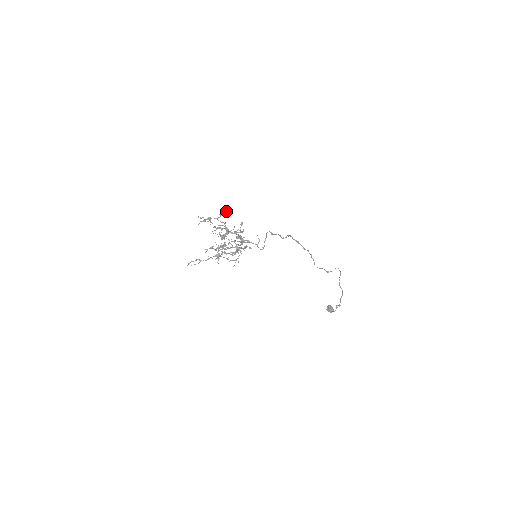
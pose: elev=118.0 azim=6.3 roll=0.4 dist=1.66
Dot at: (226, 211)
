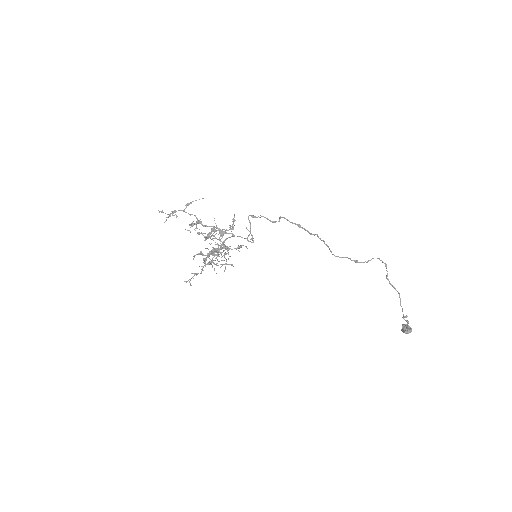
Dot at: occluded
